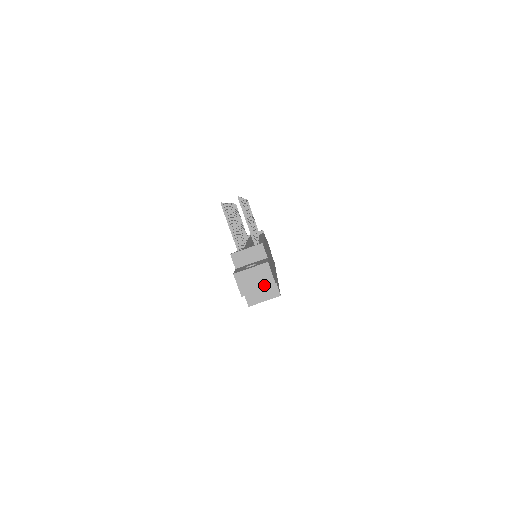
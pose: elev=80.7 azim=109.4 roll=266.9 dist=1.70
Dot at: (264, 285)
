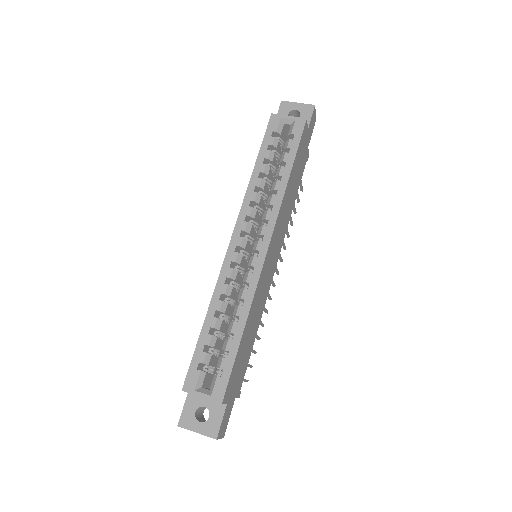
Dot at: (305, 106)
